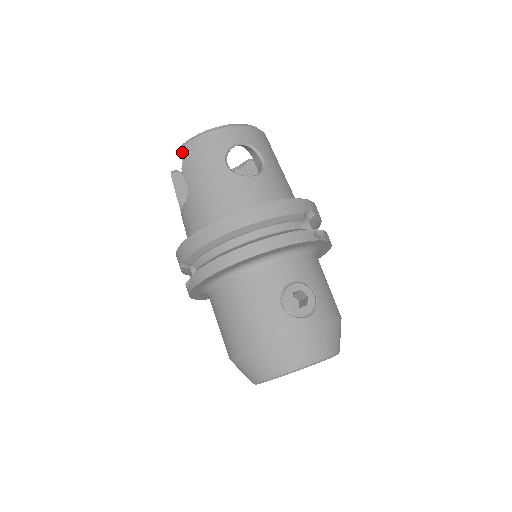
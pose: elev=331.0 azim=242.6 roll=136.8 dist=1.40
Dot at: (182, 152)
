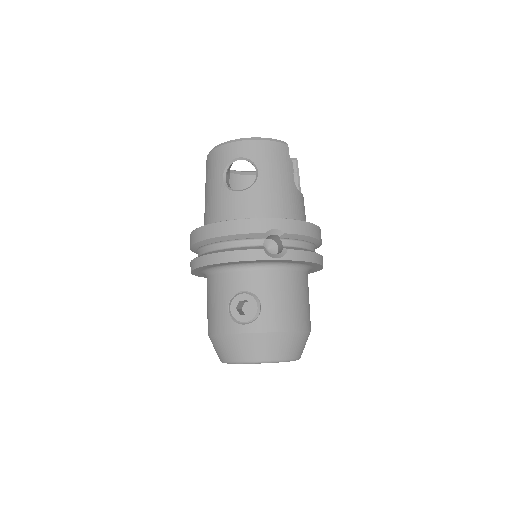
Dot at: (206, 160)
